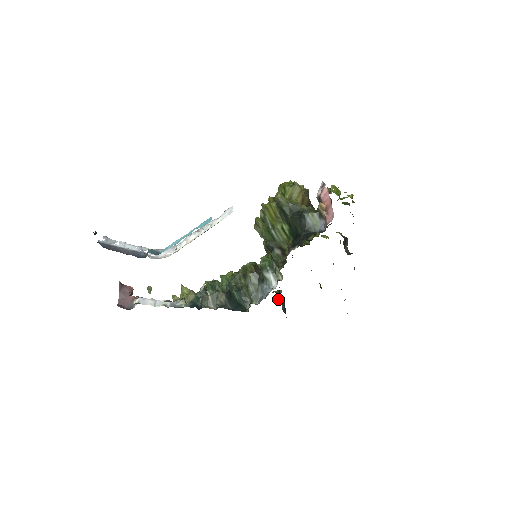
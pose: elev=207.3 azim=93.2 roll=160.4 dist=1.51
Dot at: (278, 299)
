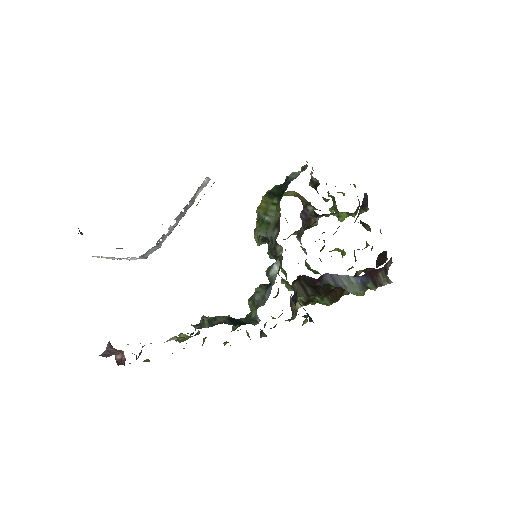
Dot at: (294, 303)
